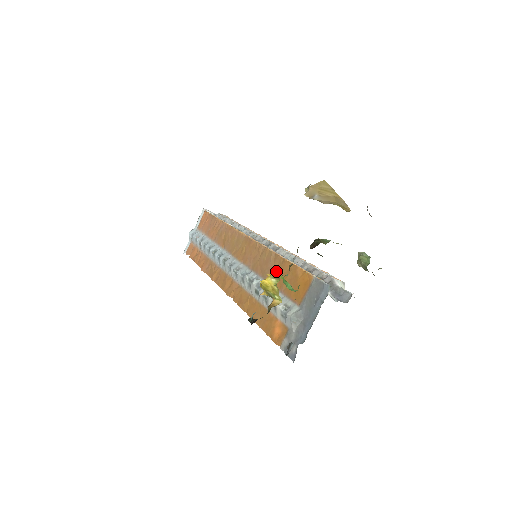
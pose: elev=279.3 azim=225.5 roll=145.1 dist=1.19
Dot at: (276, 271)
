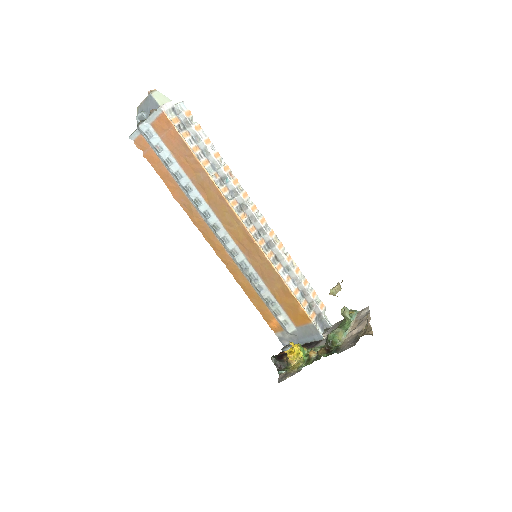
Dot at: (303, 362)
